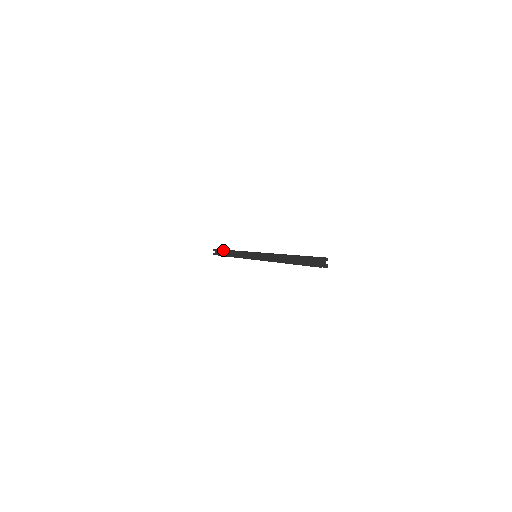
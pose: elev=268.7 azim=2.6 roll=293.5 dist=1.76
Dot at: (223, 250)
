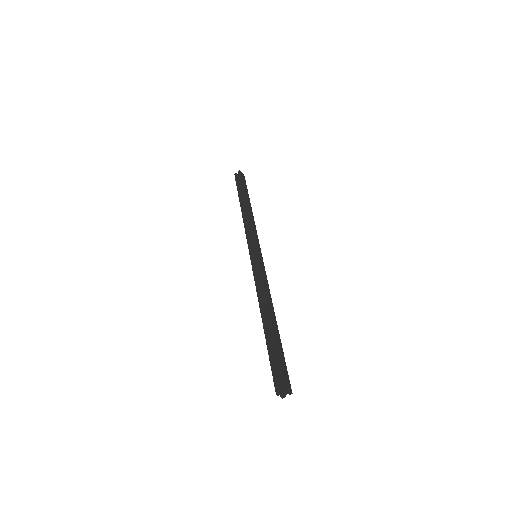
Dot at: (244, 190)
